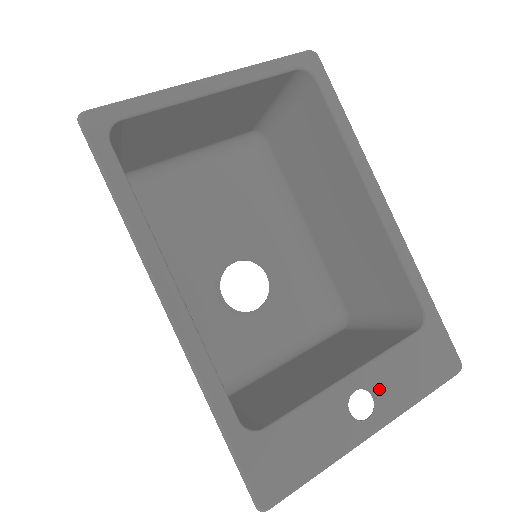
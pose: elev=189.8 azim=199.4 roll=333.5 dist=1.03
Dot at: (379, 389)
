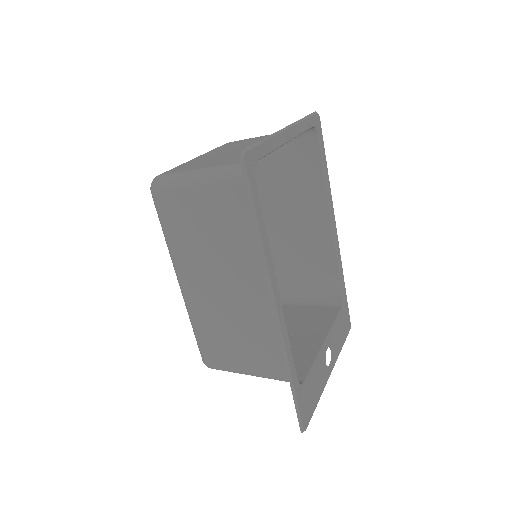
Dot at: (333, 346)
